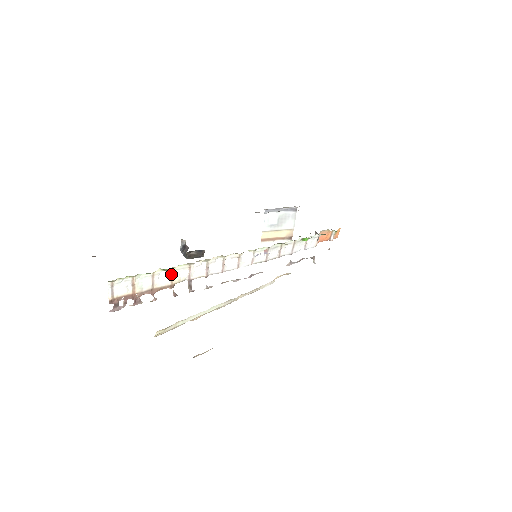
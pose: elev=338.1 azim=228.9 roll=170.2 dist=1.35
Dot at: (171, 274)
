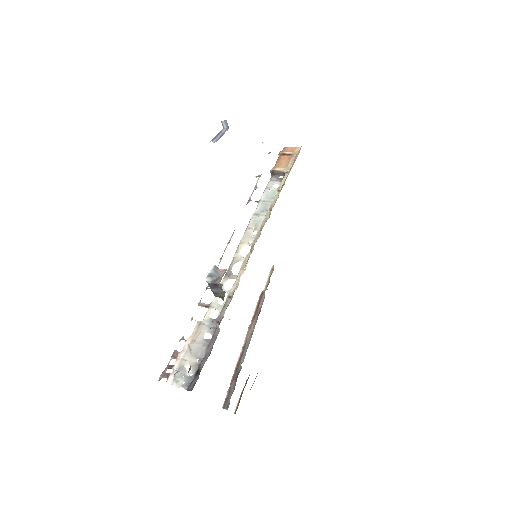
Dot at: (211, 328)
